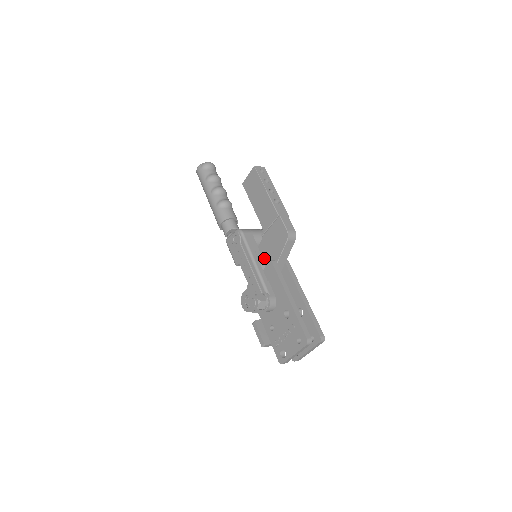
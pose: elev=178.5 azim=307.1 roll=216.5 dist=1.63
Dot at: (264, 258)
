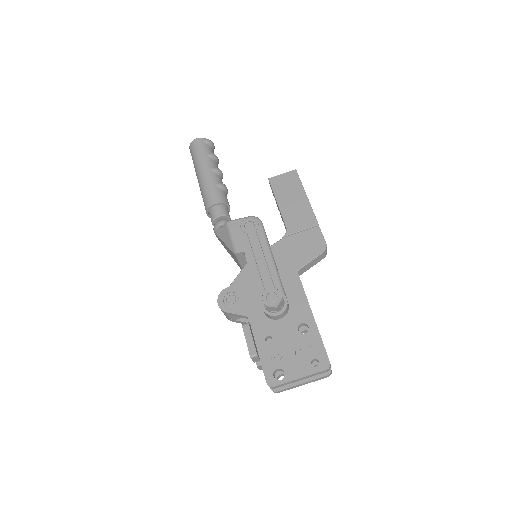
Dot at: (277, 260)
